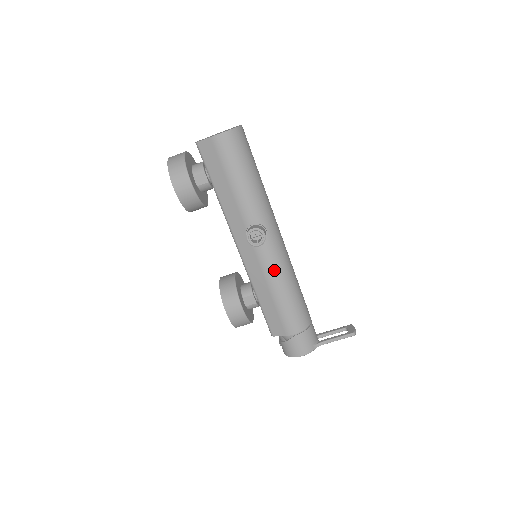
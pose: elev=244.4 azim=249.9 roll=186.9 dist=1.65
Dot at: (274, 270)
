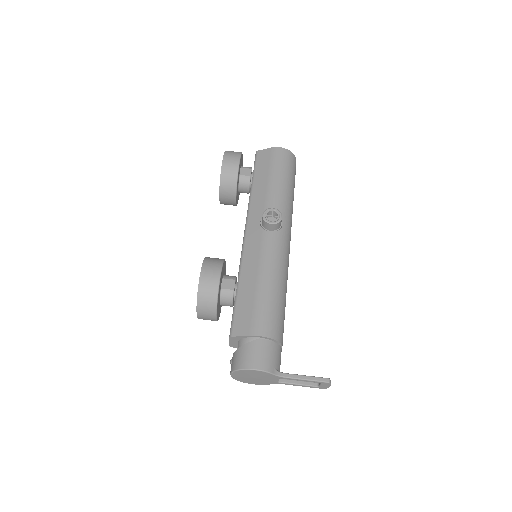
Dot at: (272, 259)
